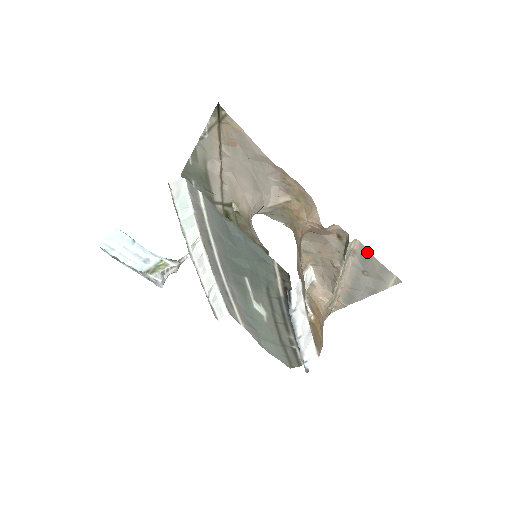
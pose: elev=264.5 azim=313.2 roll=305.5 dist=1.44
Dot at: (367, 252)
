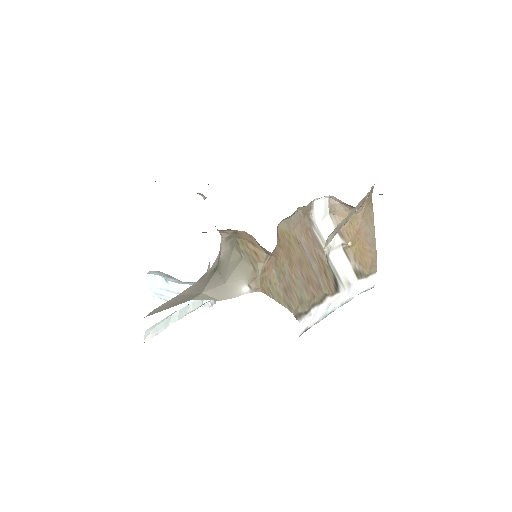
Dot at: occluded
